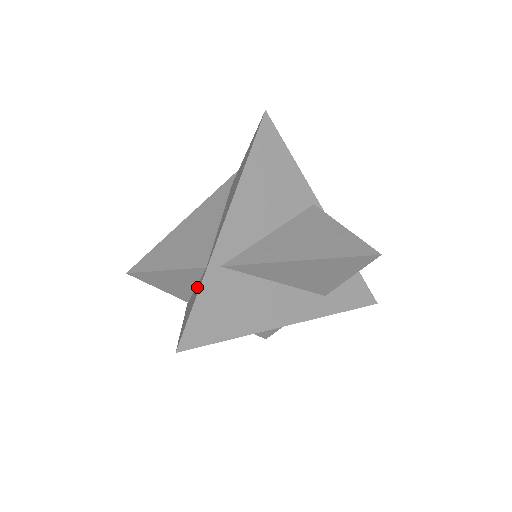
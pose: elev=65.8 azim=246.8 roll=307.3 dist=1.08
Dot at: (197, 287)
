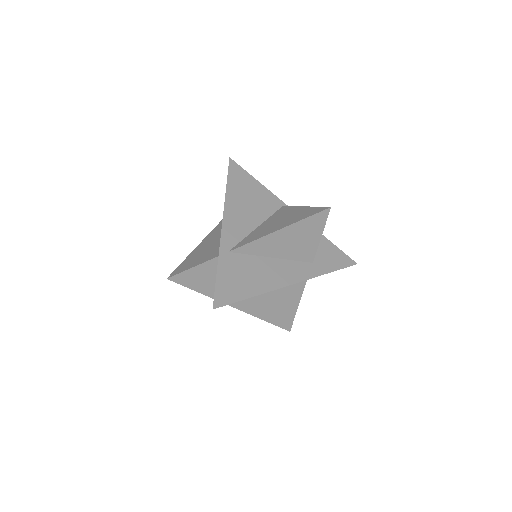
Dot at: occluded
